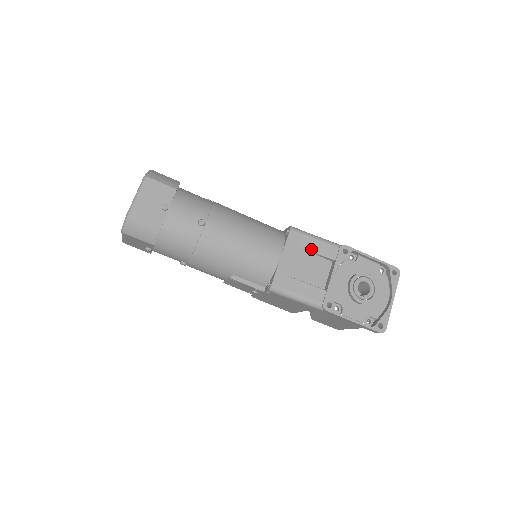
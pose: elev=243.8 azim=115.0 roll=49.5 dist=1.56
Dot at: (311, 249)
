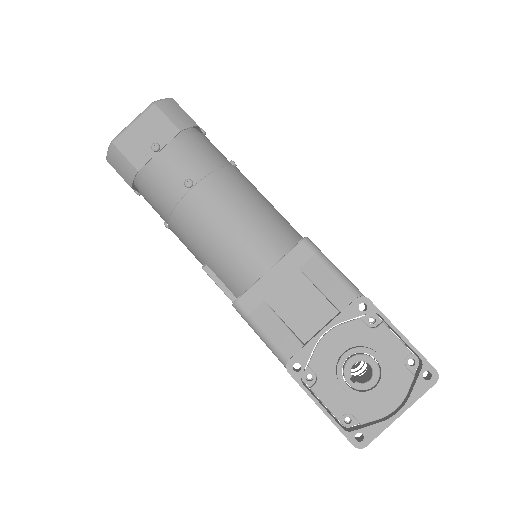
Dot at: (315, 280)
